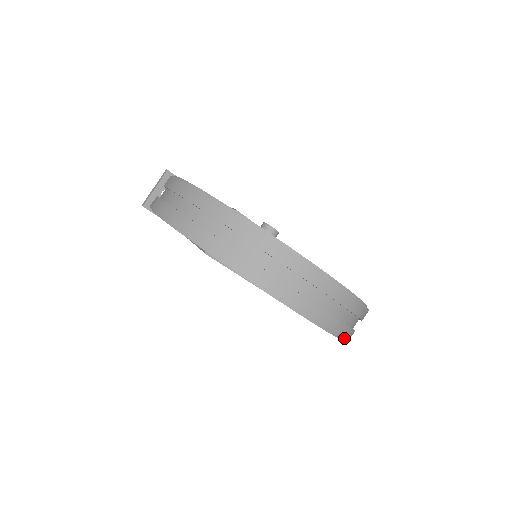
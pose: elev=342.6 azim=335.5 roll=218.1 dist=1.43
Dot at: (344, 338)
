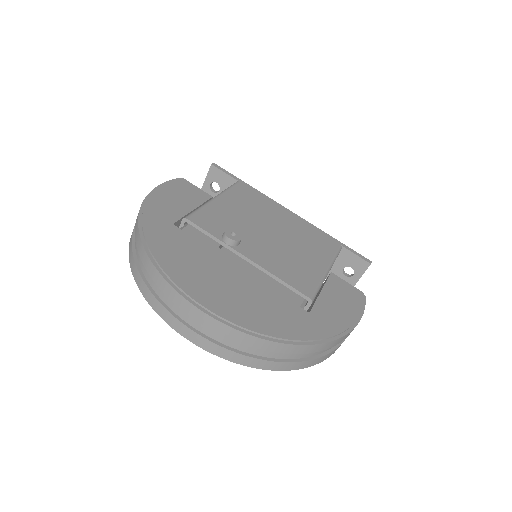
Dot at: (255, 367)
